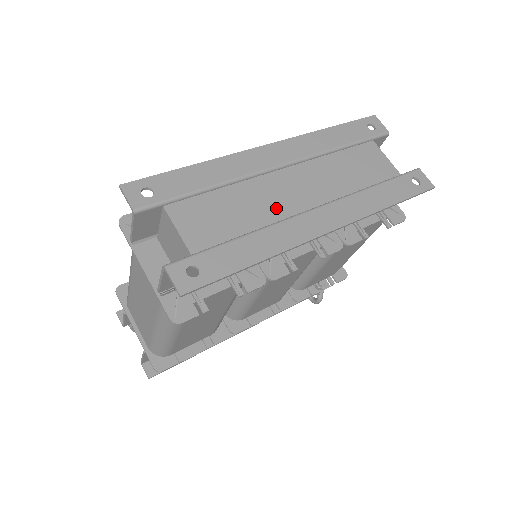
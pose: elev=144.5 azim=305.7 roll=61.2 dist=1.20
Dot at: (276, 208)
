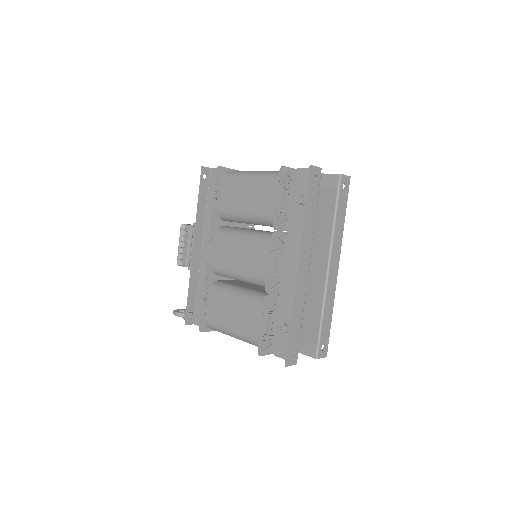
Dot at: (319, 288)
